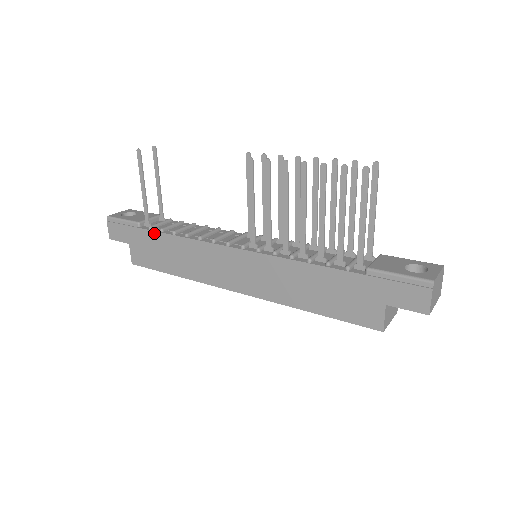
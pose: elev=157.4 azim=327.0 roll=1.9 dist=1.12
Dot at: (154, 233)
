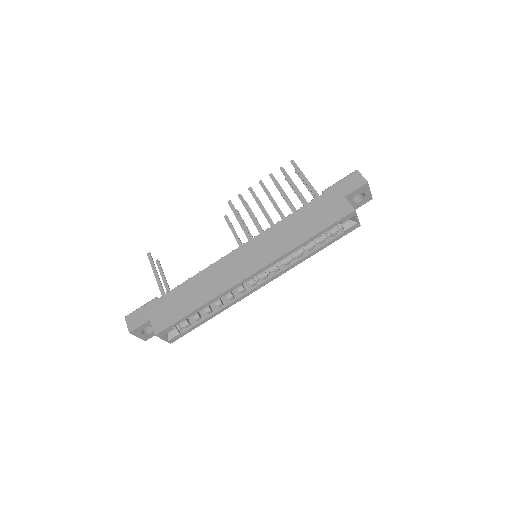
Dot at: (172, 291)
